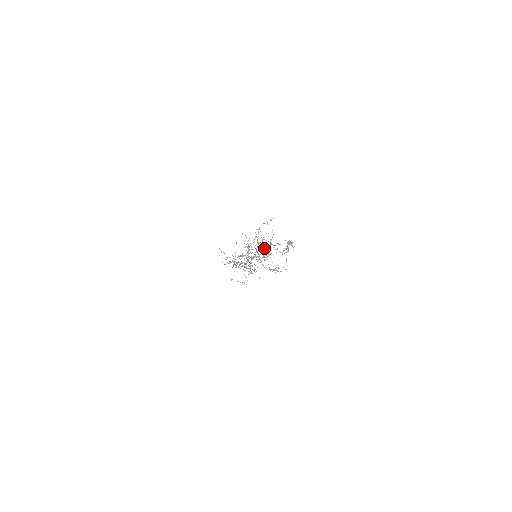
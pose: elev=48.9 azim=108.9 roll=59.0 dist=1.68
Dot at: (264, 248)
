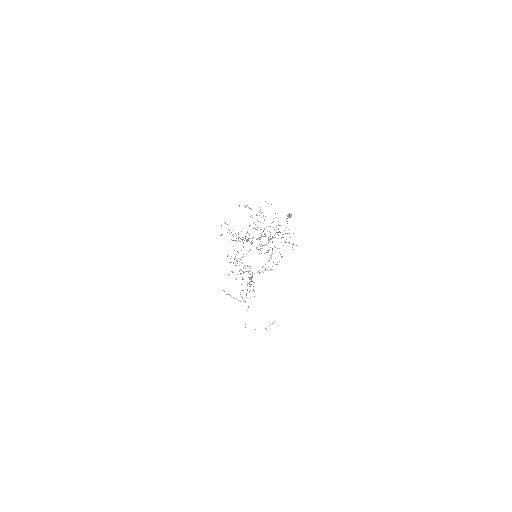
Dot at: occluded
